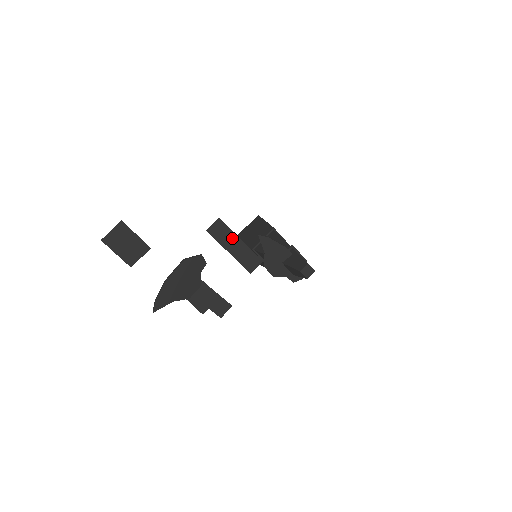
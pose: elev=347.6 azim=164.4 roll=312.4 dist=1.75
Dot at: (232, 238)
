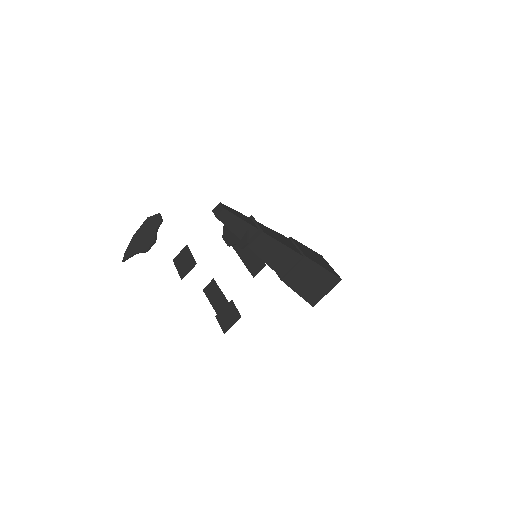
Dot at: occluded
